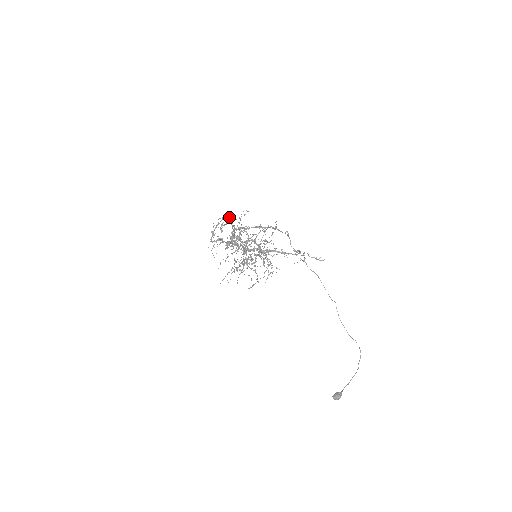
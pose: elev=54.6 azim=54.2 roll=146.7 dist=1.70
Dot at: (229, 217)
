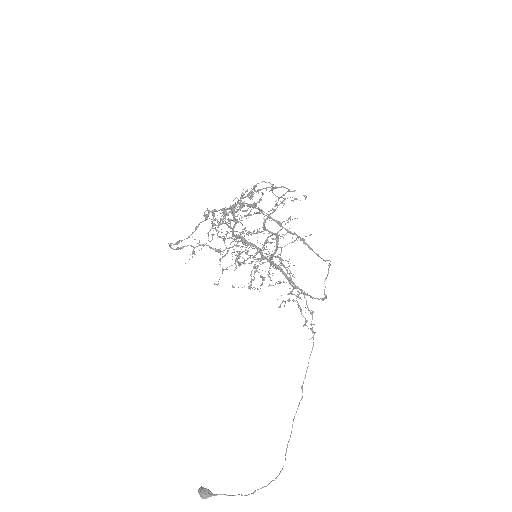
Dot at: (274, 187)
